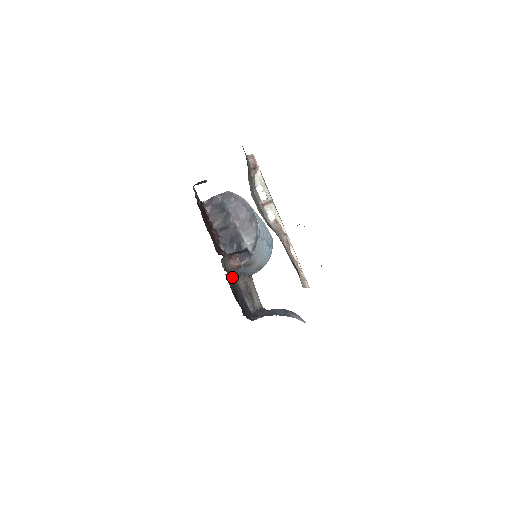
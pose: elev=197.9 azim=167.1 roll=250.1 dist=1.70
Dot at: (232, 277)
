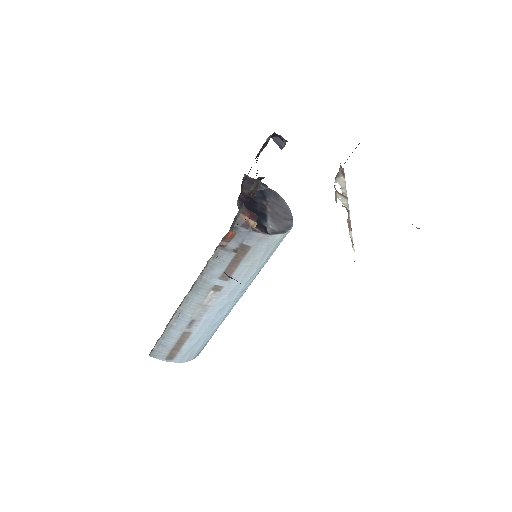
Dot at: (233, 222)
